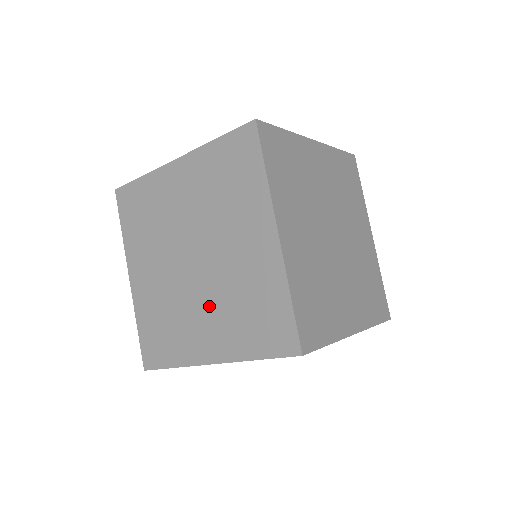
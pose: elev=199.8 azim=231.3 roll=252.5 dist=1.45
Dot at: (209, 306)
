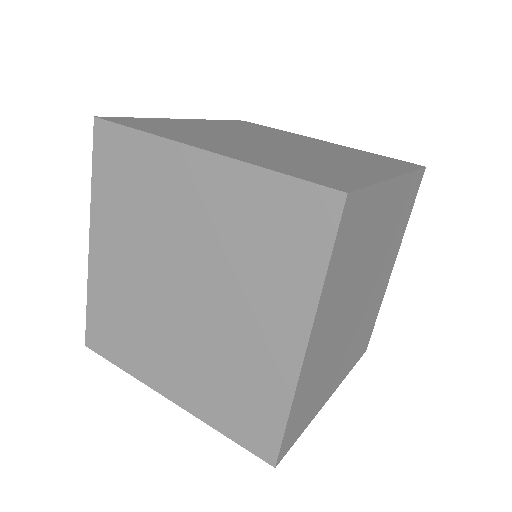
Dot at: (185, 349)
